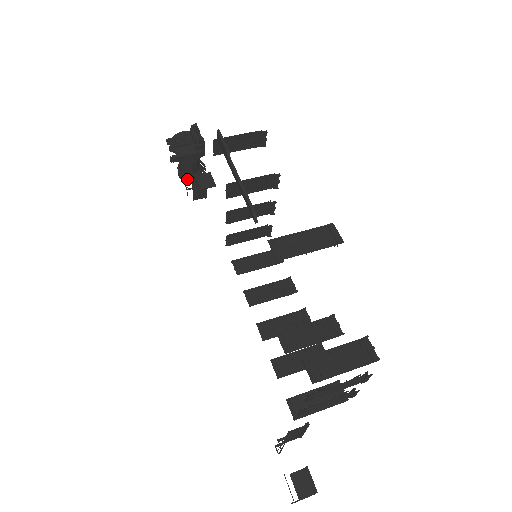
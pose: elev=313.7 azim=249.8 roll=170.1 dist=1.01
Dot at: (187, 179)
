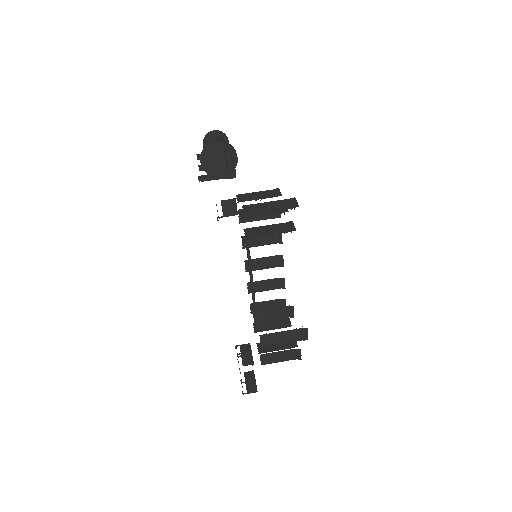
Dot at: occluded
